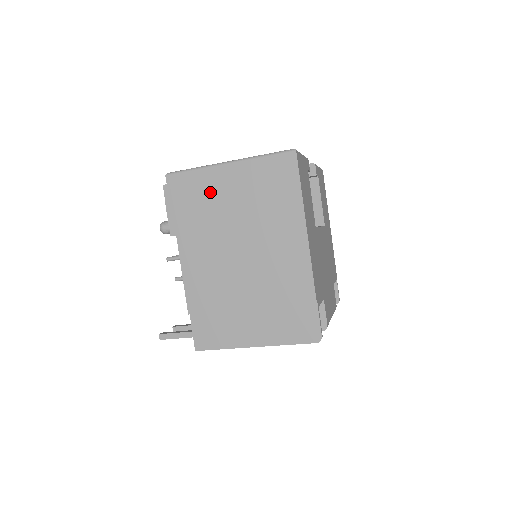
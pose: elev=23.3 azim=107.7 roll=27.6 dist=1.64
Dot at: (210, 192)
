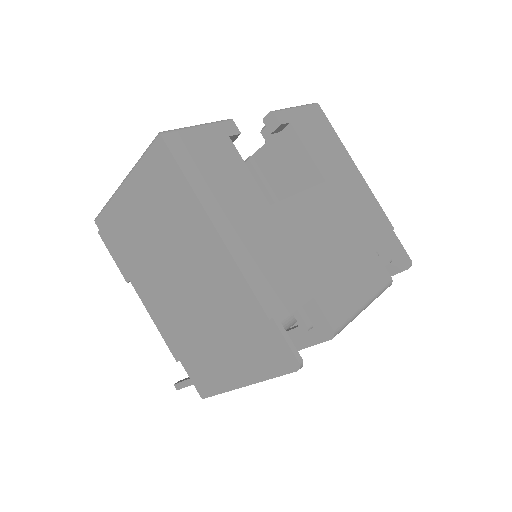
Dot at: (127, 223)
